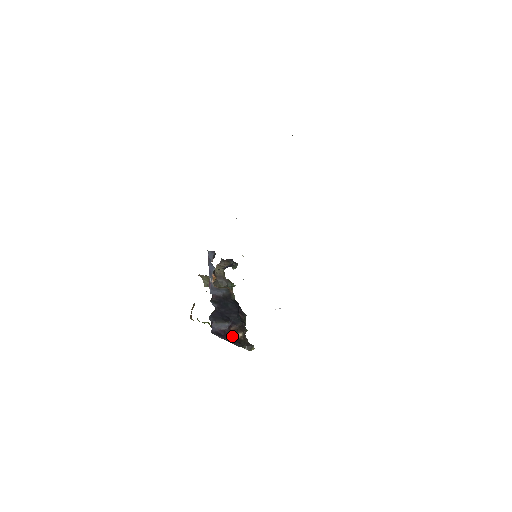
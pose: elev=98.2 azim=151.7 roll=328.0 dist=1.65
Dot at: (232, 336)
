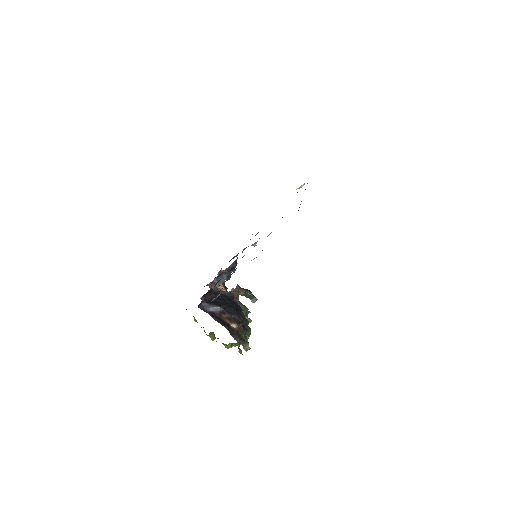
Dot at: (222, 320)
